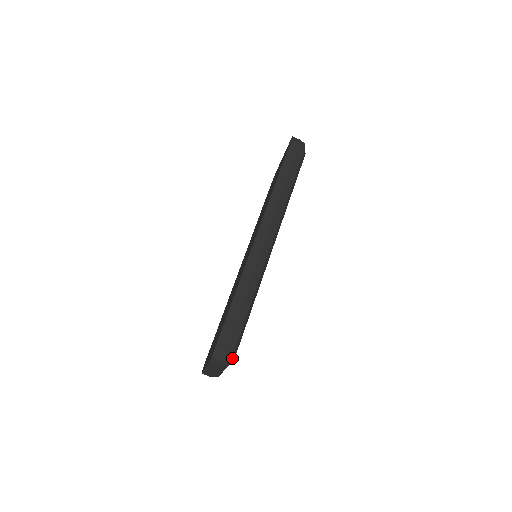
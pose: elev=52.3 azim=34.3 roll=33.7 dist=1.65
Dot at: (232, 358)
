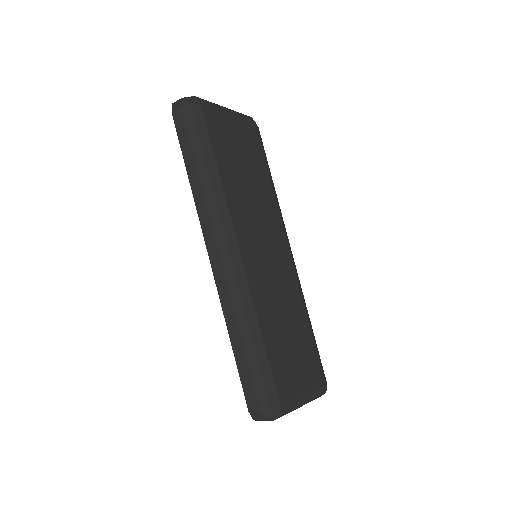
Dot at: (275, 409)
